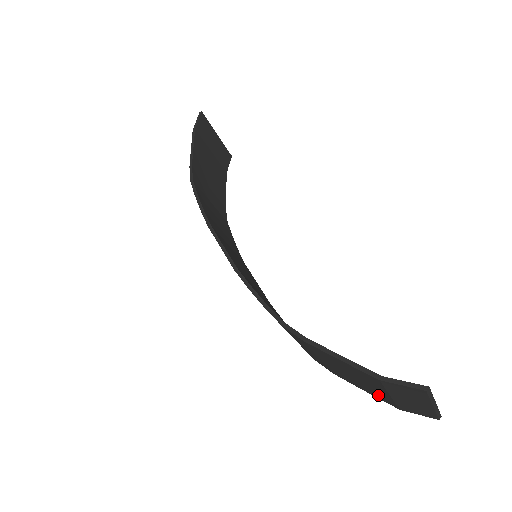
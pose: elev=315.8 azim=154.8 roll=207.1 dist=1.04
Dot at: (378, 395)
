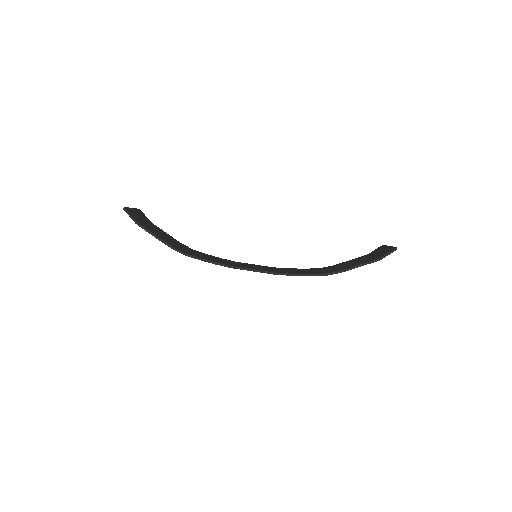
Dot at: occluded
